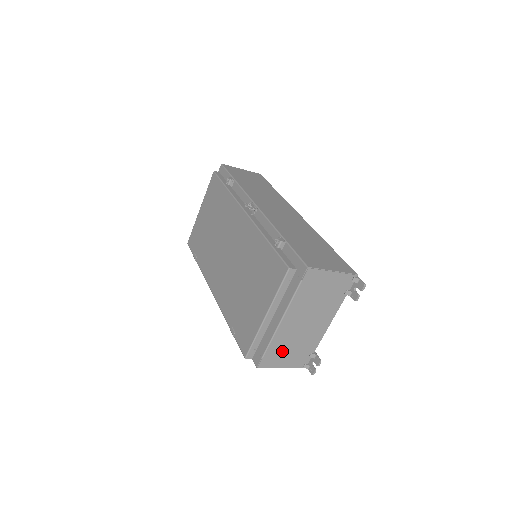
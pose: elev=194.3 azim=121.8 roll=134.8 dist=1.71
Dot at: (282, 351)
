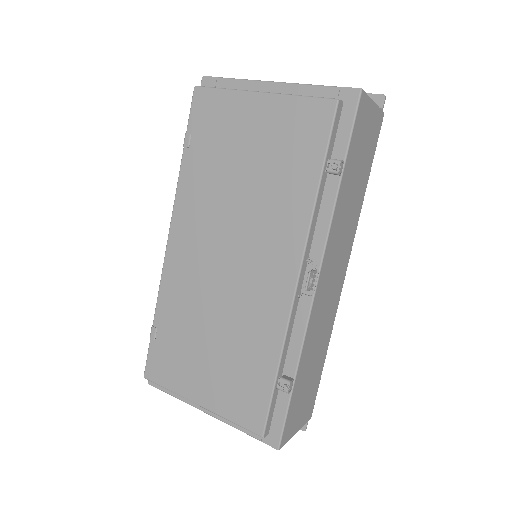
Dot at: occluded
